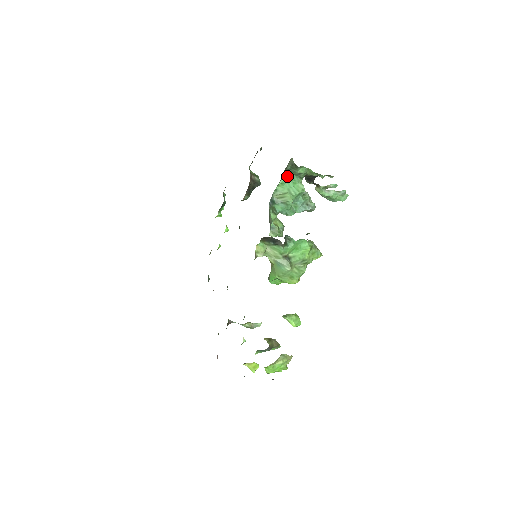
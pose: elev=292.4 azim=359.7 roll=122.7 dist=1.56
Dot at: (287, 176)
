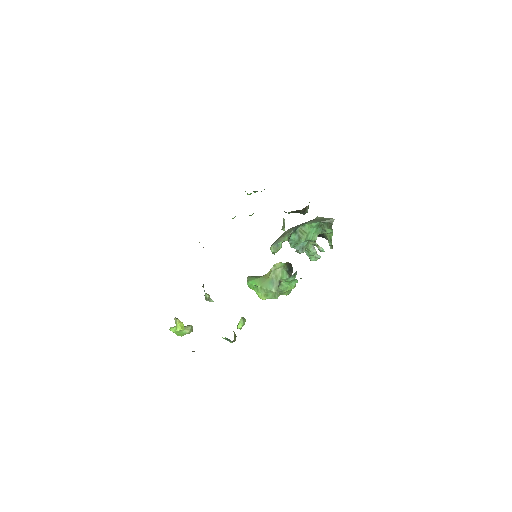
Dot at: (319, 224)
